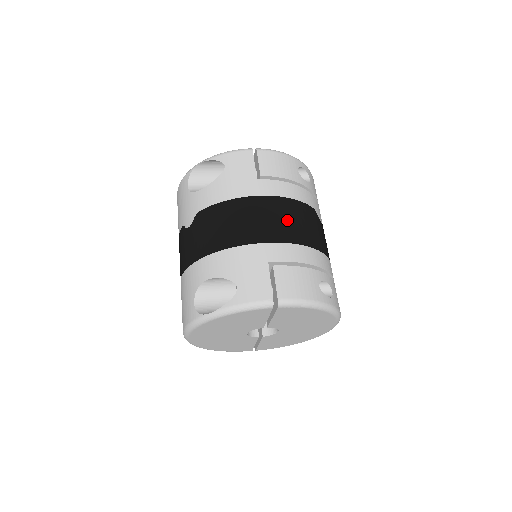
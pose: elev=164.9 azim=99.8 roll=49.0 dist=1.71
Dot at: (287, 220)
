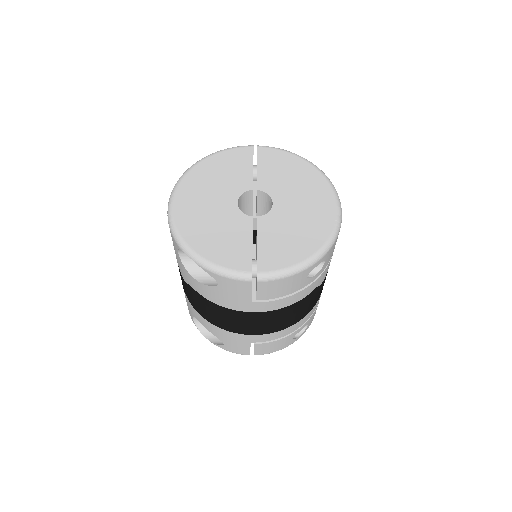
Dot at: occluded
